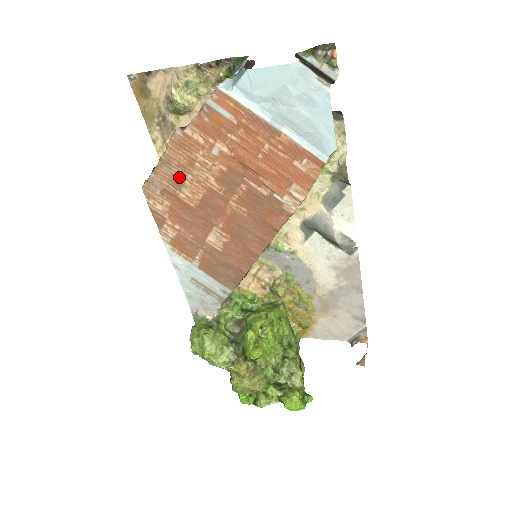
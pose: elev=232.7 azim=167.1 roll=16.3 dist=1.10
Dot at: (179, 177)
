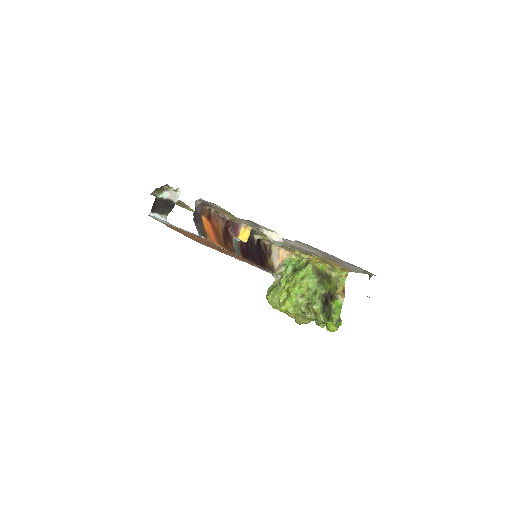
Dot at: occluded
